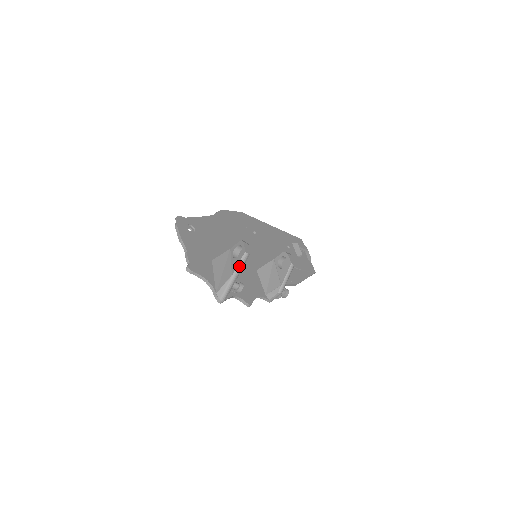
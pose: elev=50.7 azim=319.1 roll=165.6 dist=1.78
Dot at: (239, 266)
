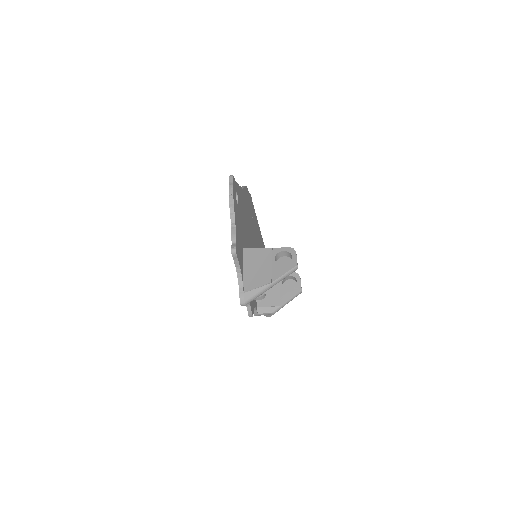
Dot at: (283, 277)
